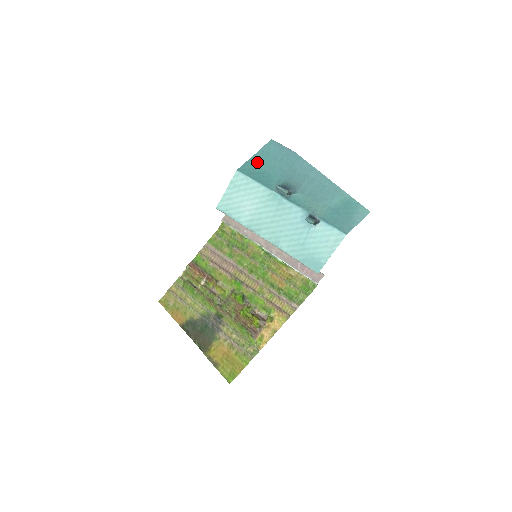
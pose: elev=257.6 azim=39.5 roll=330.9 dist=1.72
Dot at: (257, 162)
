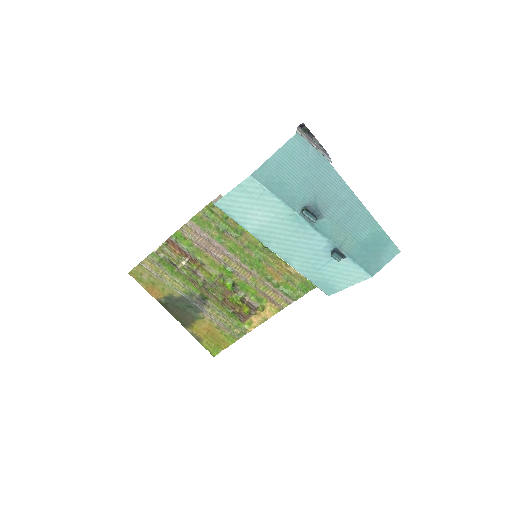
Dot at: (277, 167)
